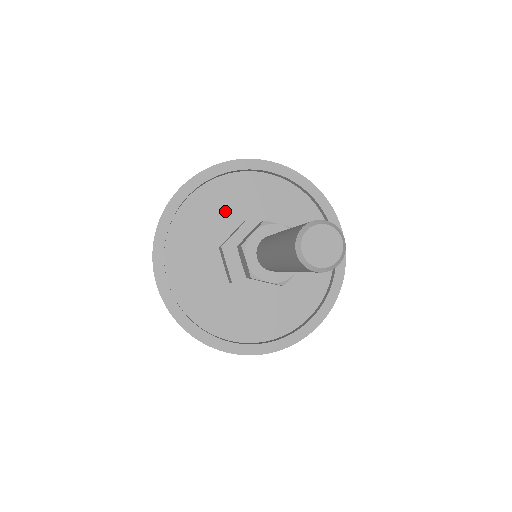
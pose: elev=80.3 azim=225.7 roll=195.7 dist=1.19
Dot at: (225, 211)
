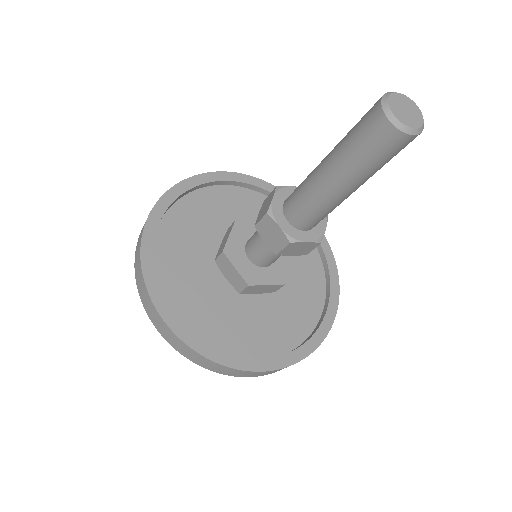
Dot at: (202, 228)
